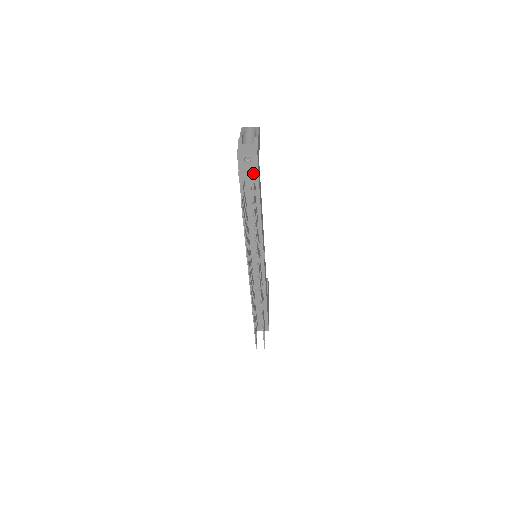
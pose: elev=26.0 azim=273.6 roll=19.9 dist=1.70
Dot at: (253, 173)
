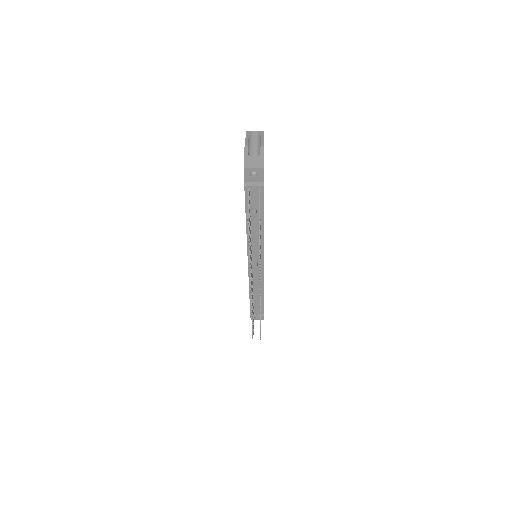
Dot at: (259, 186)
